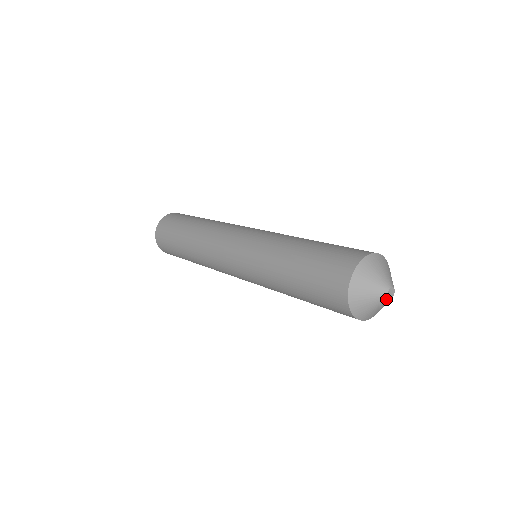
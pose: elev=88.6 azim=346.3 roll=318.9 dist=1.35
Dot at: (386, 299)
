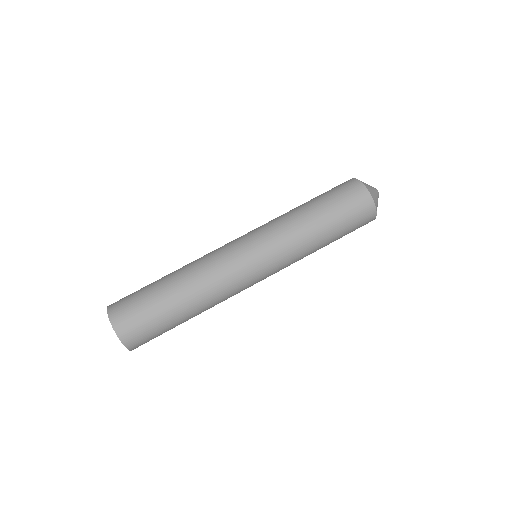
Dot at: (378, 196)
